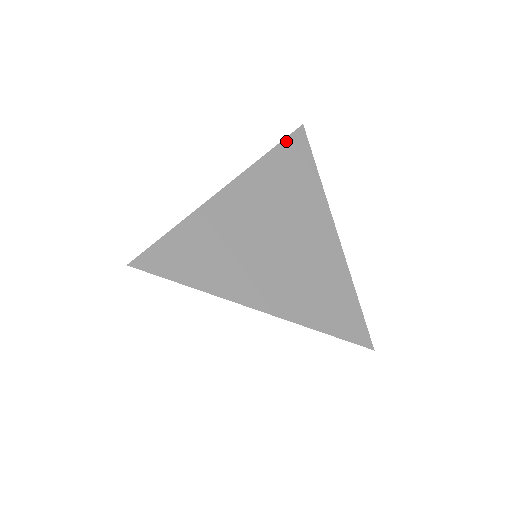
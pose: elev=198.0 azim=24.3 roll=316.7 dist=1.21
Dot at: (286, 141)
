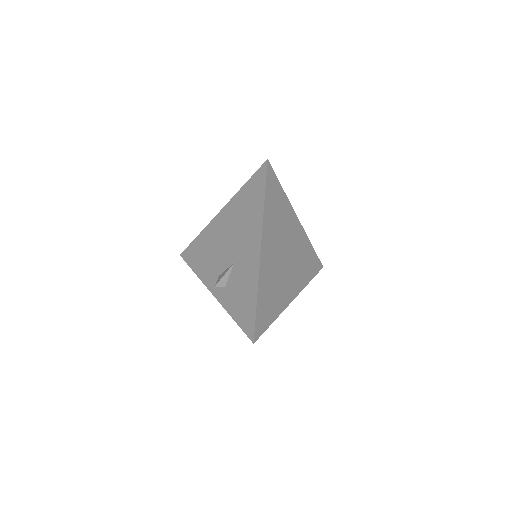
Dot at: (267, 184)
